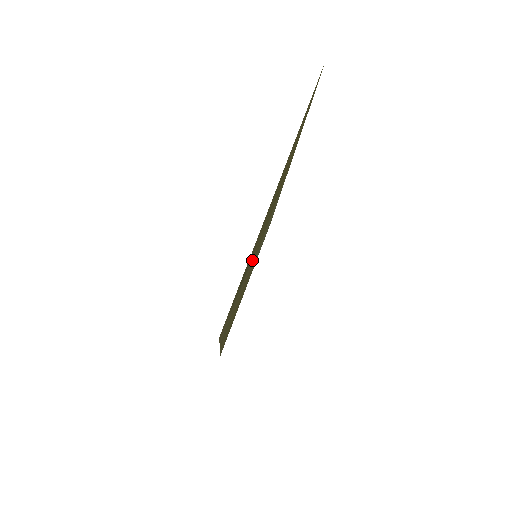
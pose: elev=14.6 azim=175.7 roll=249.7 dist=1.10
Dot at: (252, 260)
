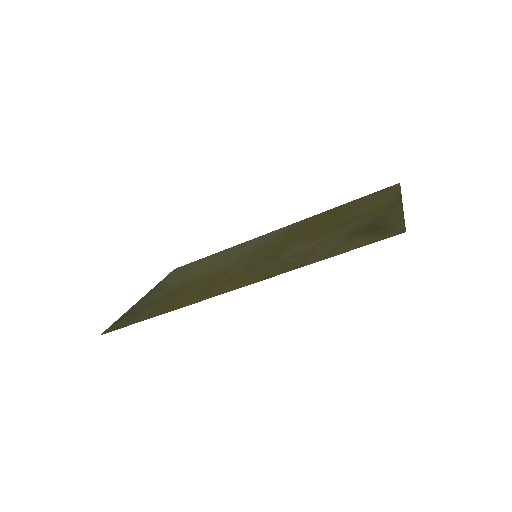
Dot at: (314, 241)
